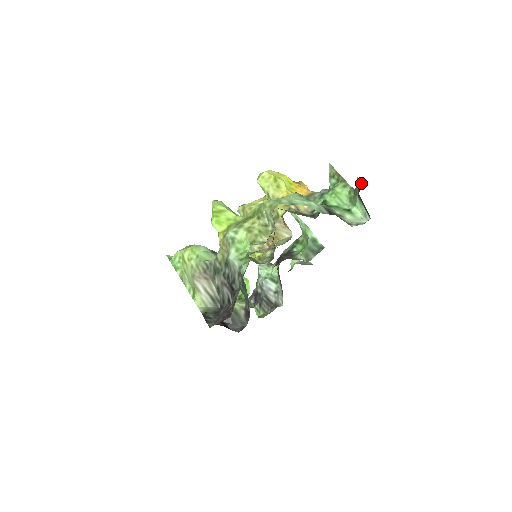
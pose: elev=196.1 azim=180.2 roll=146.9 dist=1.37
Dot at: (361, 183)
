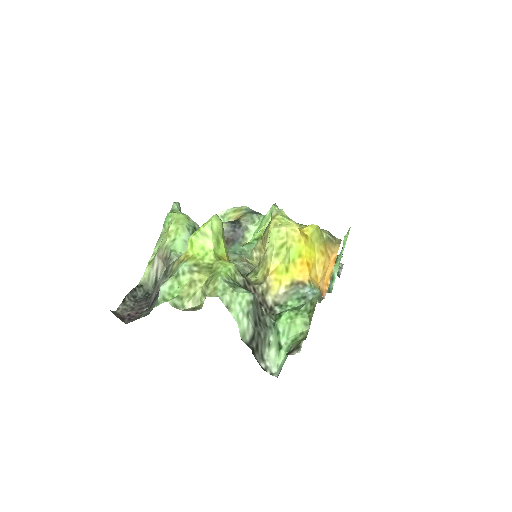
Dot at: (297, 350)
